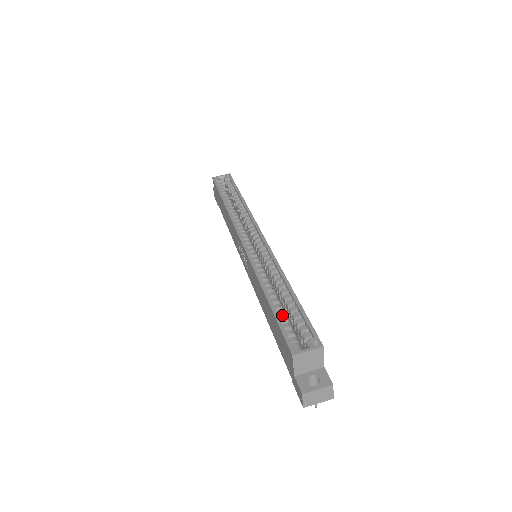
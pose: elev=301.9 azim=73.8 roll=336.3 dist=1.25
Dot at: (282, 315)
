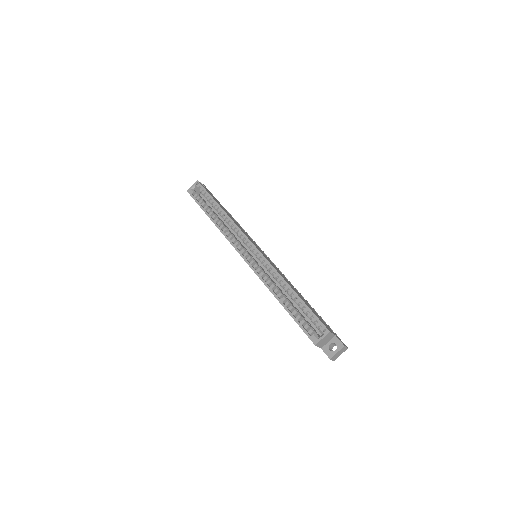
Dot at: (297, 313)
